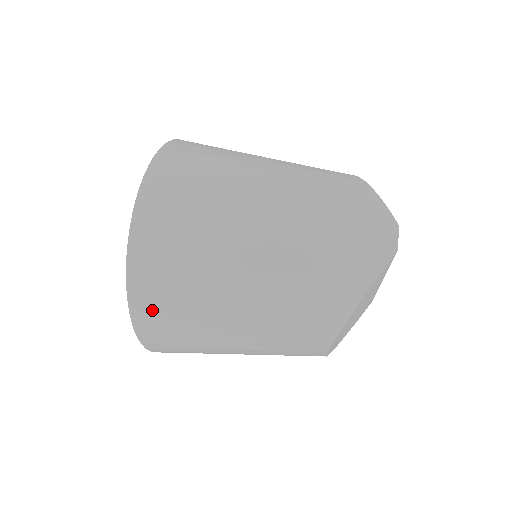
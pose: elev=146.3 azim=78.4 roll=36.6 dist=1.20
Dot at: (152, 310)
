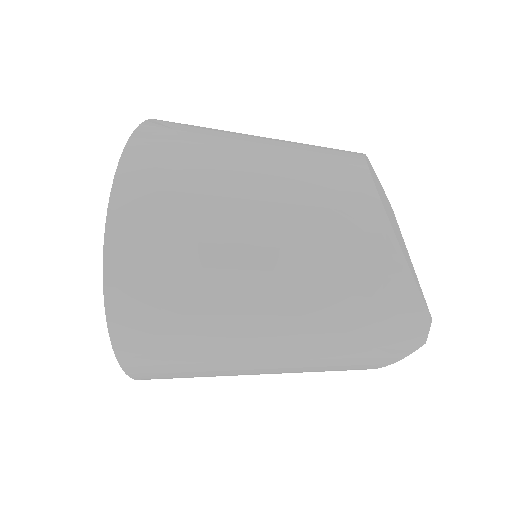
Dot at: occluded
